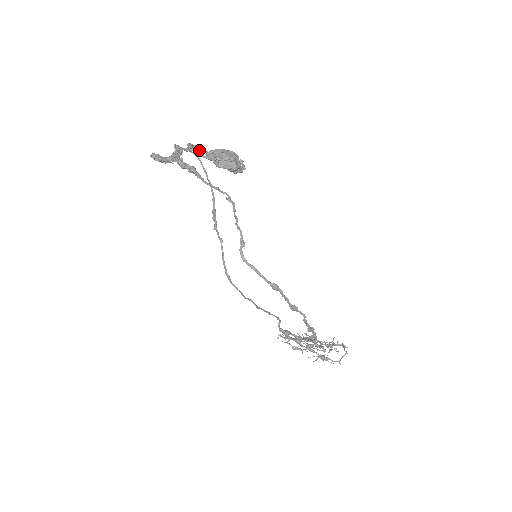
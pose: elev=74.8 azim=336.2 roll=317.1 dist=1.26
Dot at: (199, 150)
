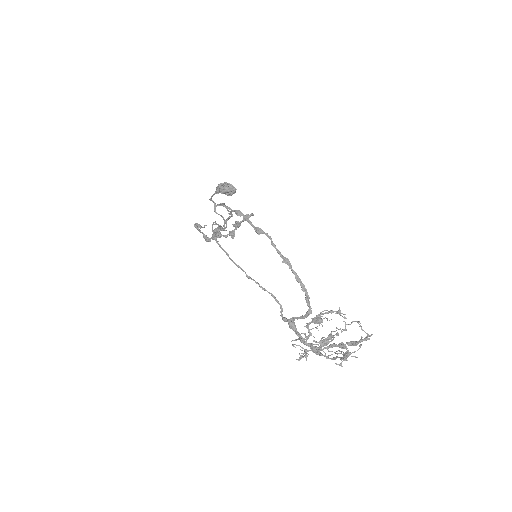
Dot at: (232, 231)
